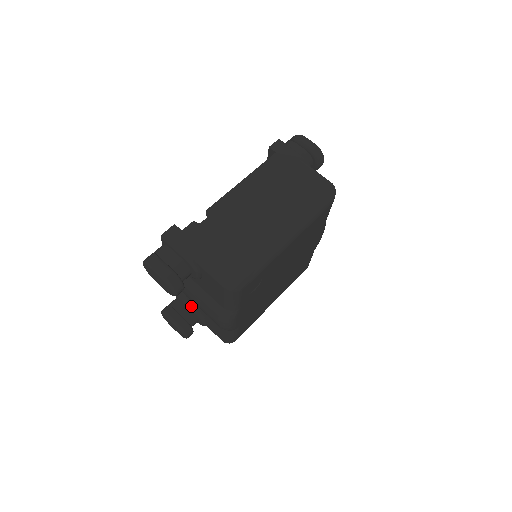
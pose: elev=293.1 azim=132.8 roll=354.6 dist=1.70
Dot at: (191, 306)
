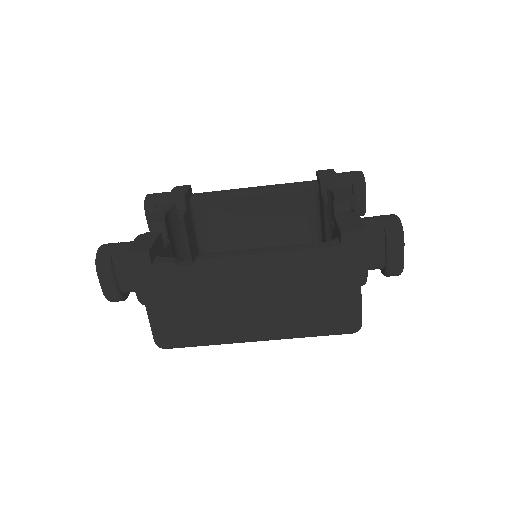
Dot at: occluded
